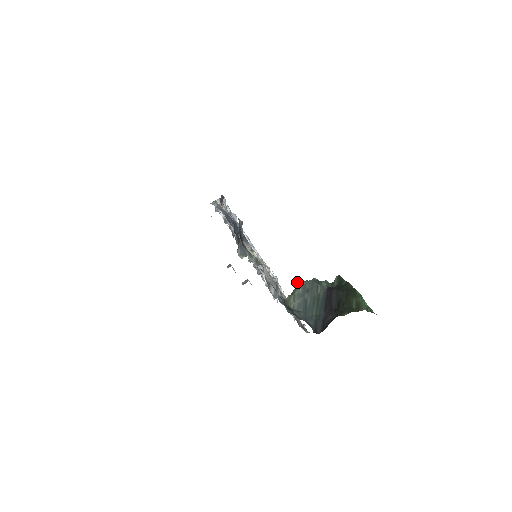
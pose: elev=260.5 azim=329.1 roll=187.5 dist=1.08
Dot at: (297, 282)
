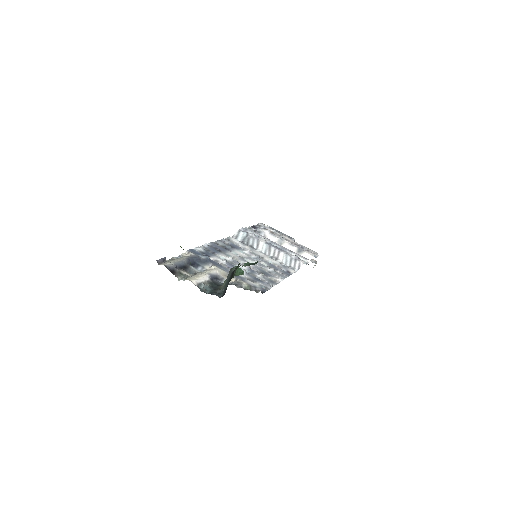
Dot at: occluded
